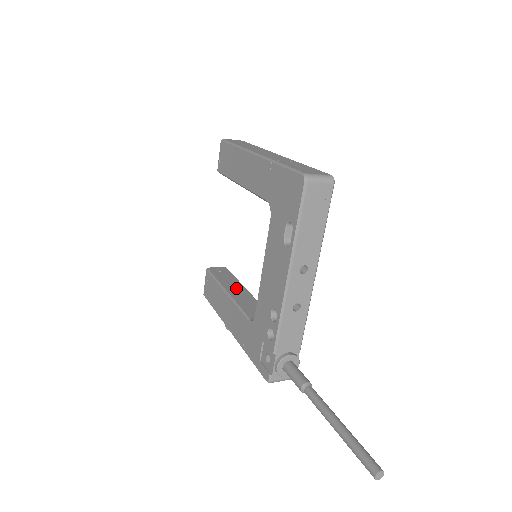
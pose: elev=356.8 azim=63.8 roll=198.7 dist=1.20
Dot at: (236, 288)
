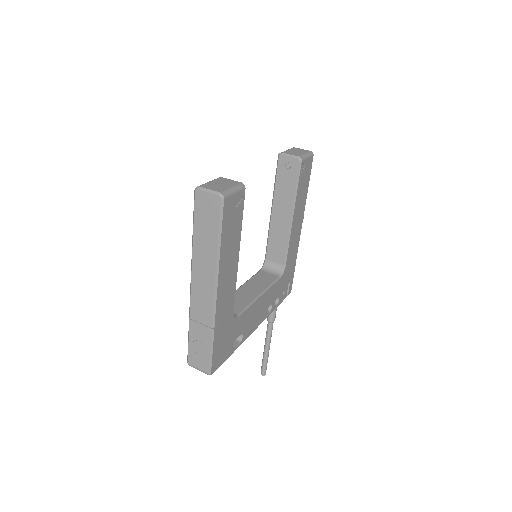
Dot at: (282, 210)
